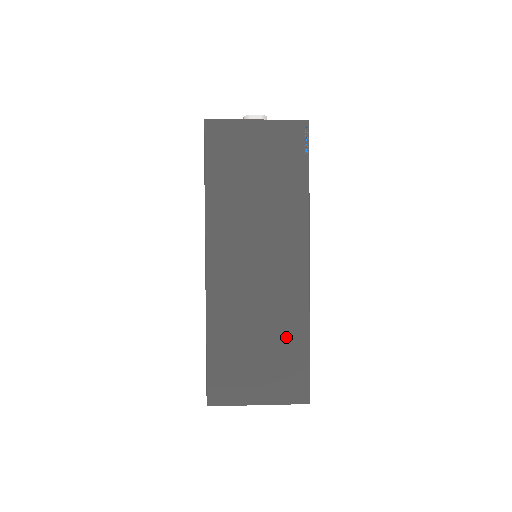
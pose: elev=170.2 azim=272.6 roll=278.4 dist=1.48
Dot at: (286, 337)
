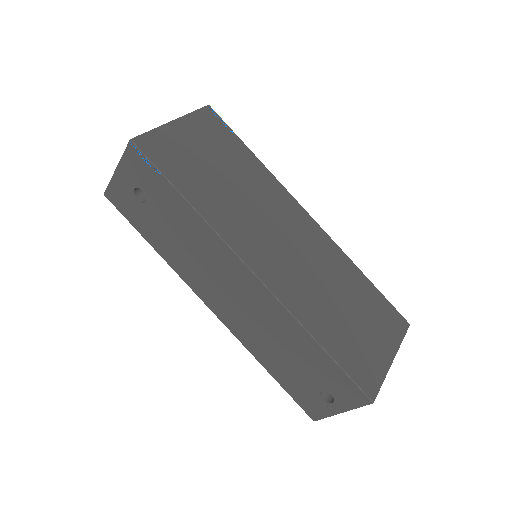
Dot at: (353, 286)
